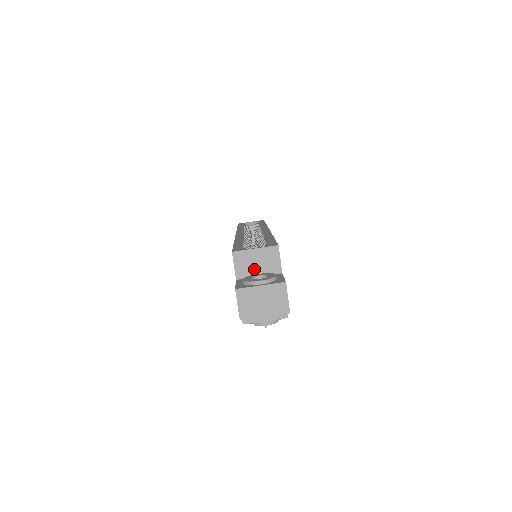
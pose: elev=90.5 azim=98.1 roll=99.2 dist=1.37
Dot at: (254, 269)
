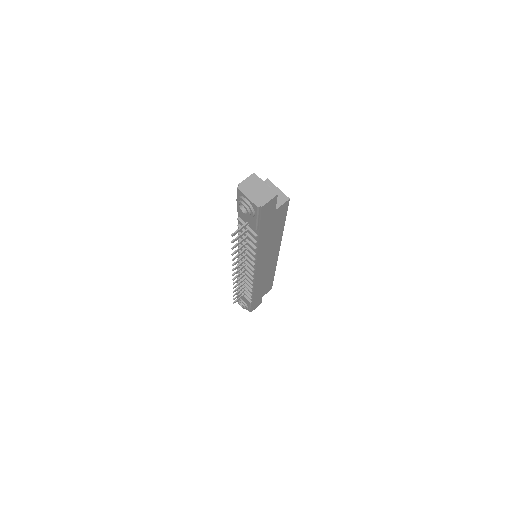
Dot at: occluded
